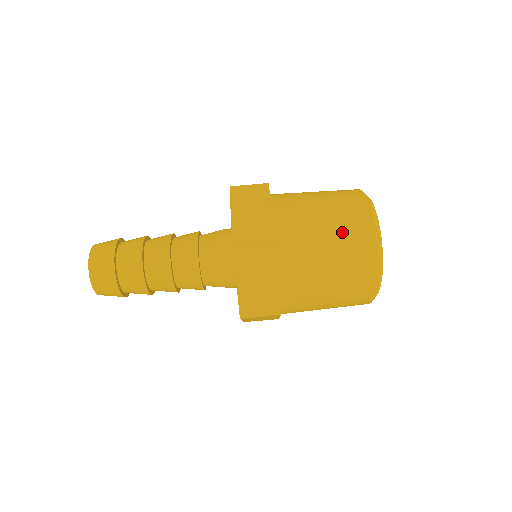
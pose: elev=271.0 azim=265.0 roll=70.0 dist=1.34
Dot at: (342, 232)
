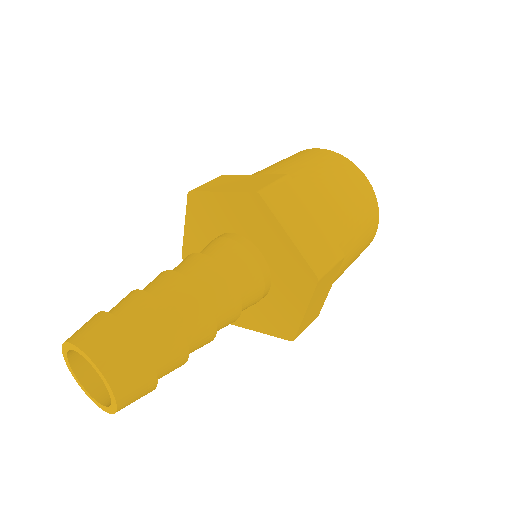
Dot at: (322, 163)
